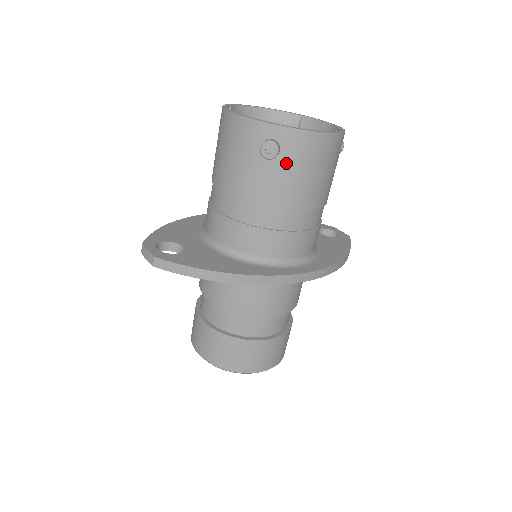
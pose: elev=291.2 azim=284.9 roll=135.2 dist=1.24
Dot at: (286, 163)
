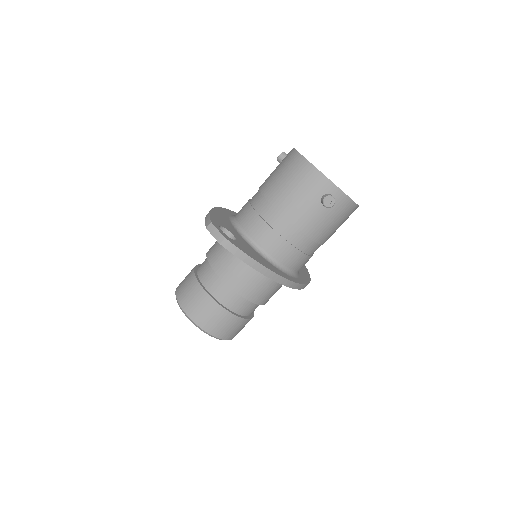
Dot at: (330, 212)
